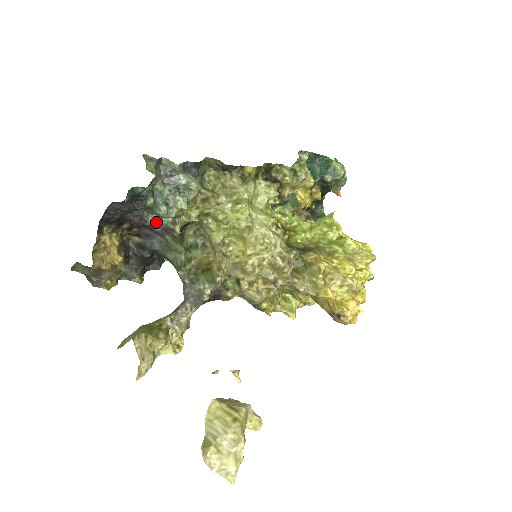
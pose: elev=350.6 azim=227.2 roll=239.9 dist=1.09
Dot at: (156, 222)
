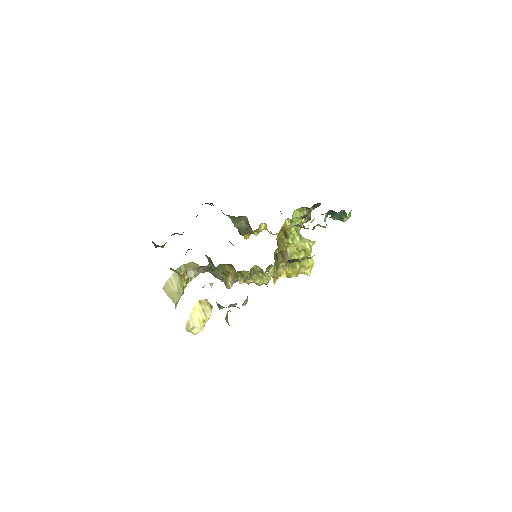
Dot at: occluded
